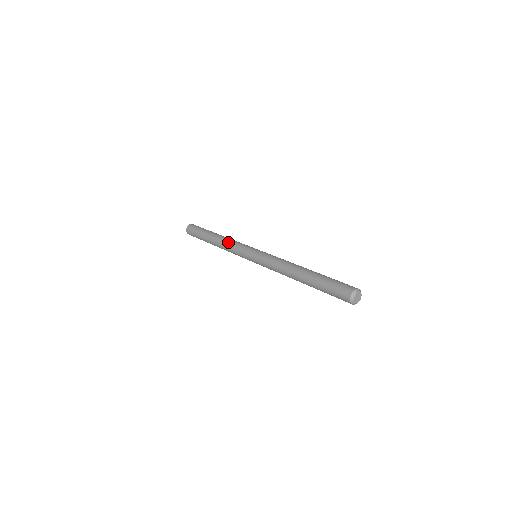
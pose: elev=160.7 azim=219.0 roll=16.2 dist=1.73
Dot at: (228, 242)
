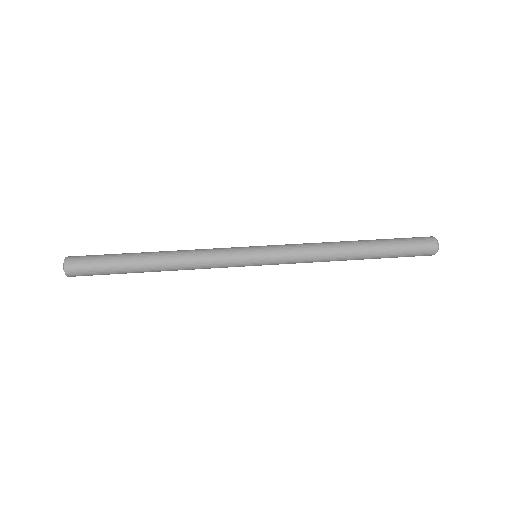
Dot at: (195, 262)
